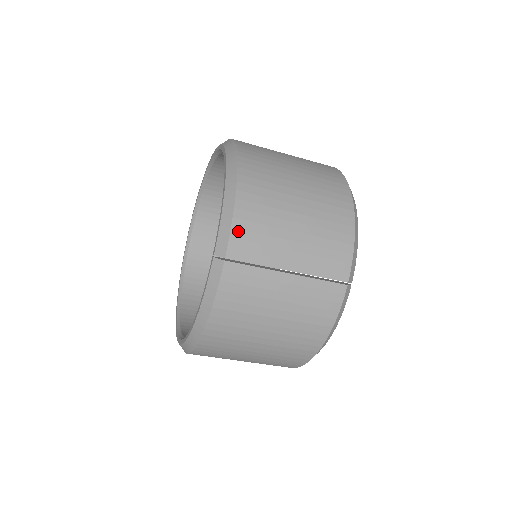
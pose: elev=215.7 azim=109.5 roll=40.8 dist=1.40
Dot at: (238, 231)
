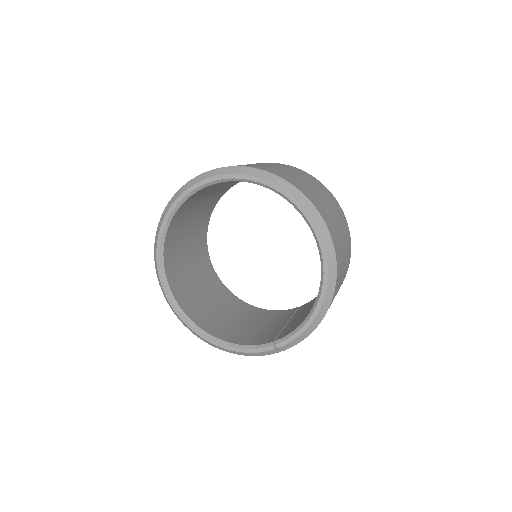
Dot at: occluded
